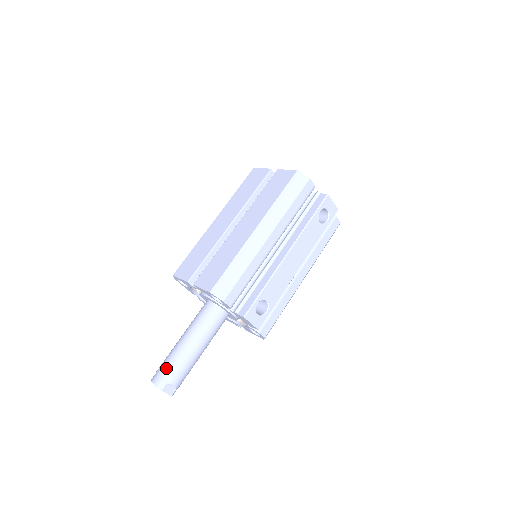
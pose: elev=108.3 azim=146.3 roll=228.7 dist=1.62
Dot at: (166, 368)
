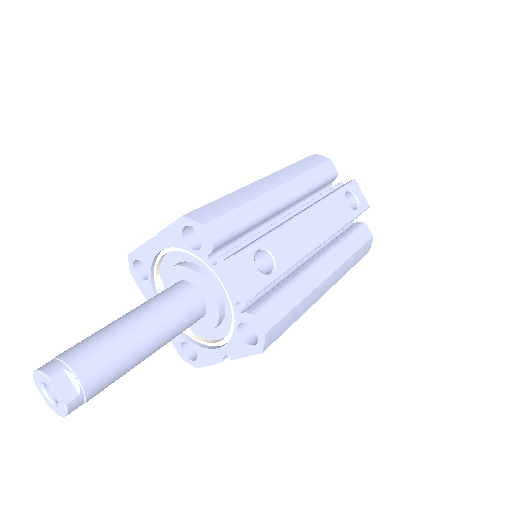
Dot at: (73, 348)
